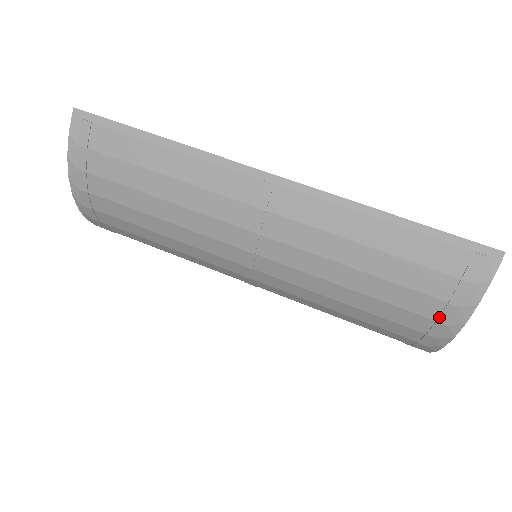
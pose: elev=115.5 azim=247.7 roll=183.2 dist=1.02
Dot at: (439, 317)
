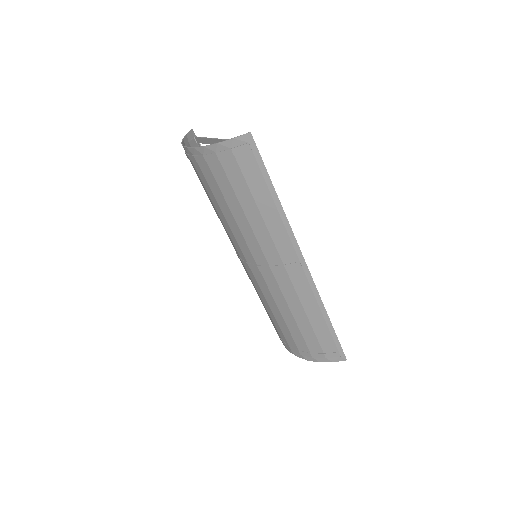
Dot at: (301, 351)
